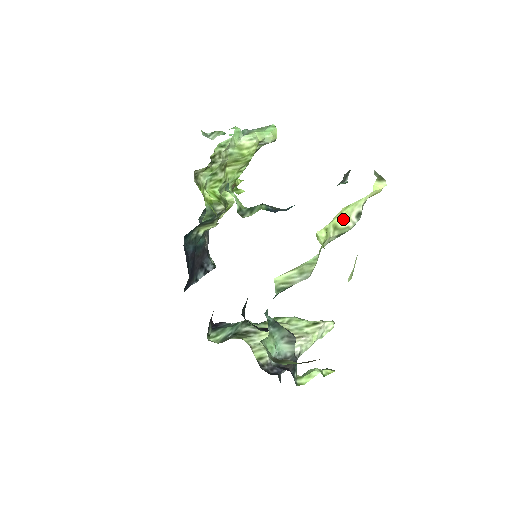
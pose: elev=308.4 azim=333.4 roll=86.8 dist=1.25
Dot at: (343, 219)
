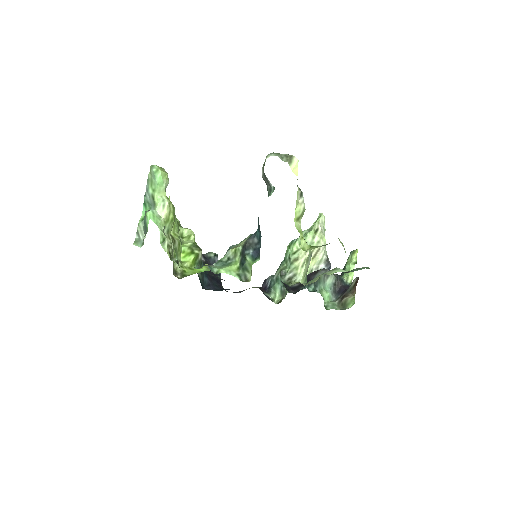
Dot at: (298, 212)
